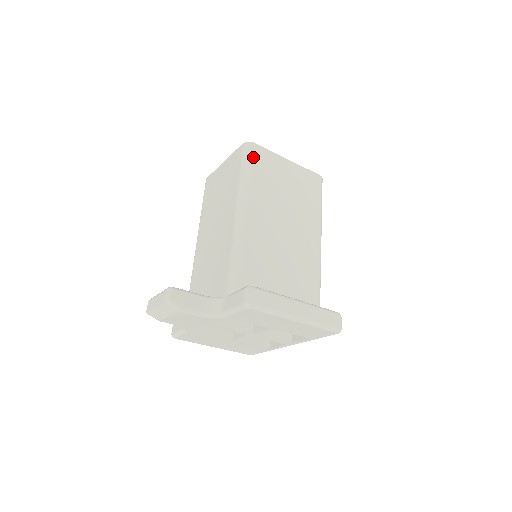
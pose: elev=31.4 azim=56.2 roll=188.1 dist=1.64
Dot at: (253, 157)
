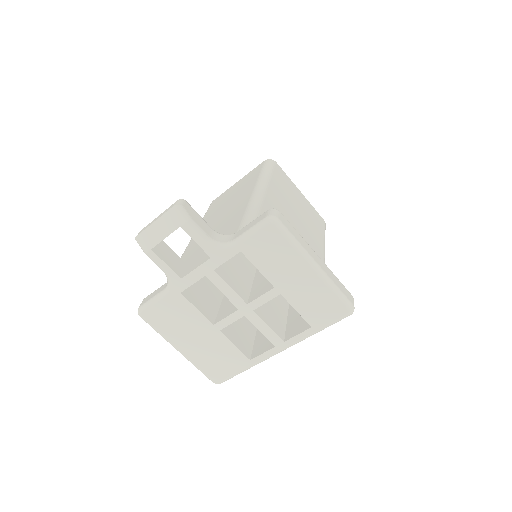
Dot at: (274, 167)
